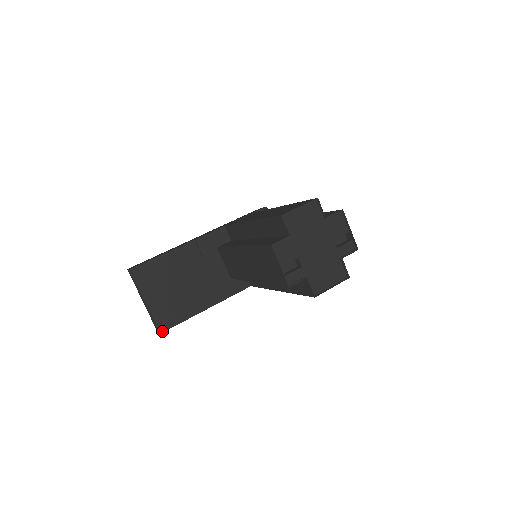
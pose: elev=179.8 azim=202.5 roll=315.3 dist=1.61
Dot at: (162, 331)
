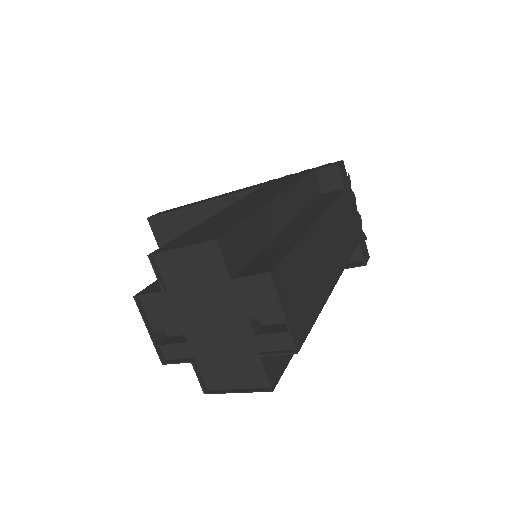
Dot at: occluded
